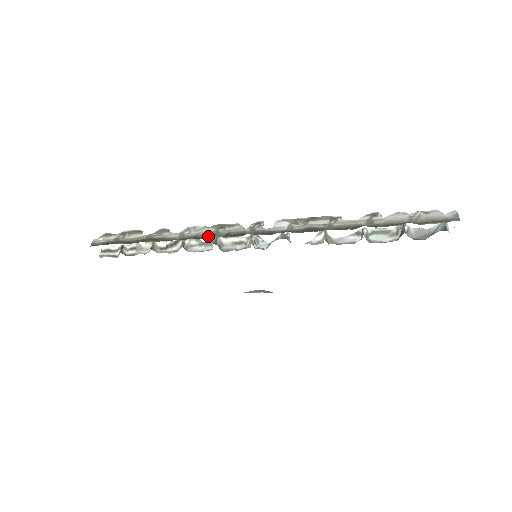
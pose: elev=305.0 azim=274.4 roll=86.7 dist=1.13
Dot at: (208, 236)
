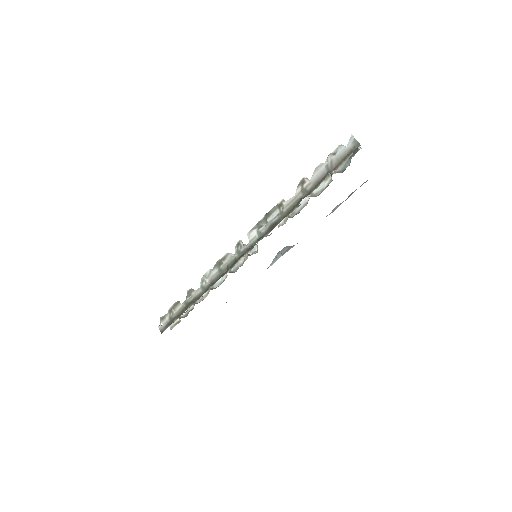
Dot at: (218, 277)
